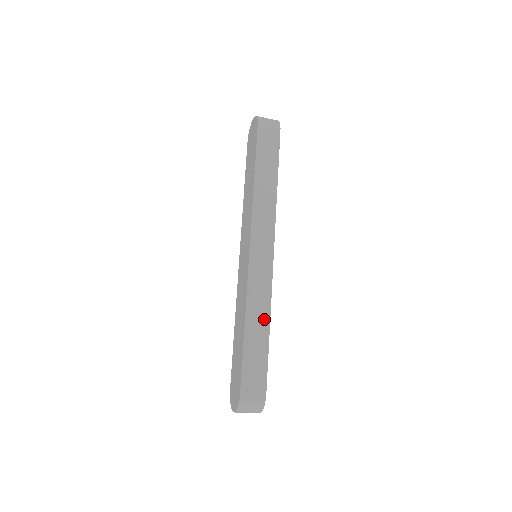
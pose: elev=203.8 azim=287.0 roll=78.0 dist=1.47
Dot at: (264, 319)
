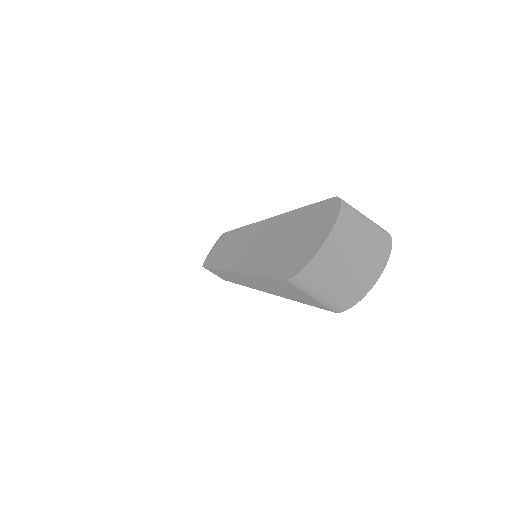
Dot at: occluded
